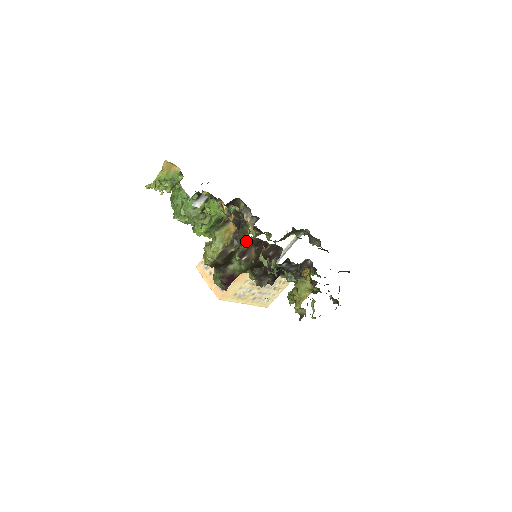
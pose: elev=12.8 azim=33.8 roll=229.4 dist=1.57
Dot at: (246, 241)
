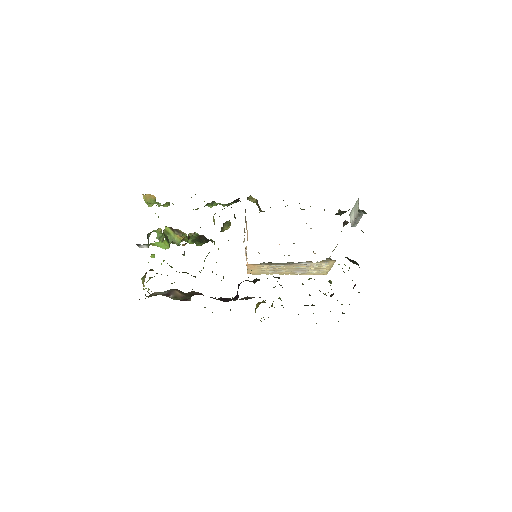
Dot at: (156, 293)
